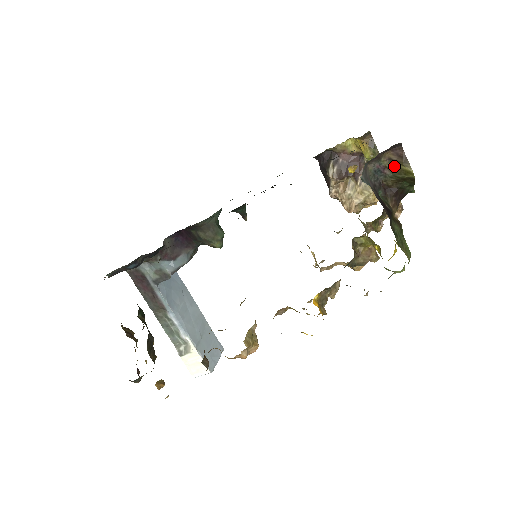
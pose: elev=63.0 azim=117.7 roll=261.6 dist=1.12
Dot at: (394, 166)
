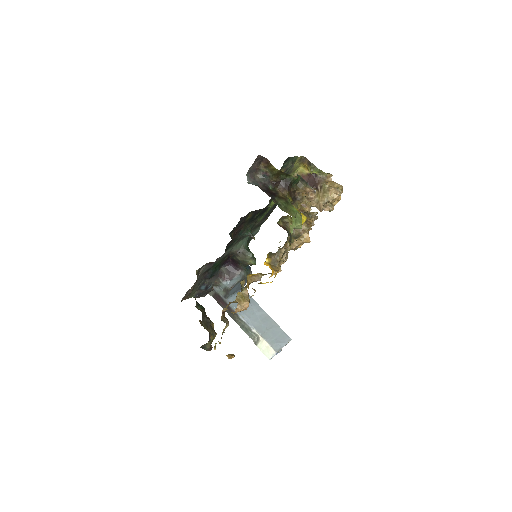
Dot at: (269, 169)
